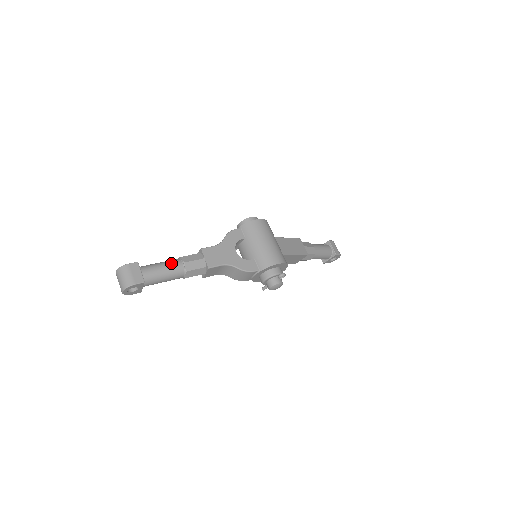
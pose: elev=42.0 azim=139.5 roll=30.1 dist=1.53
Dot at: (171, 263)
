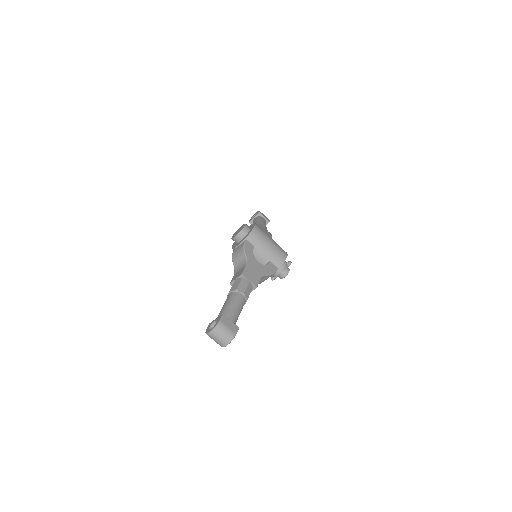
Dot at: (237, 299)
